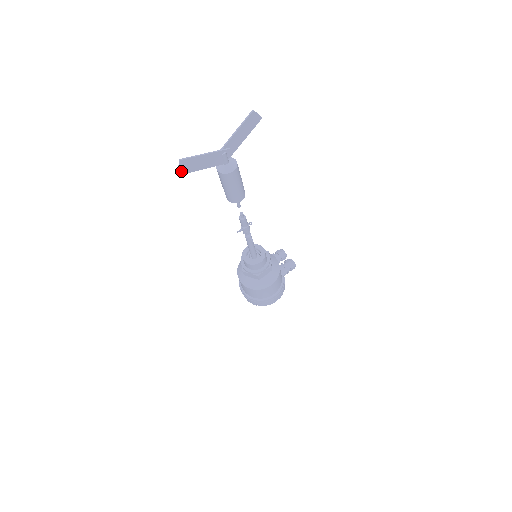
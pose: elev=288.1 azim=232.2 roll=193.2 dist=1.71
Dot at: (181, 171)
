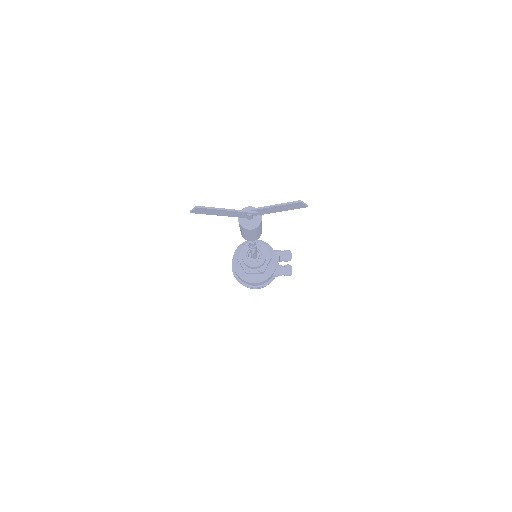
Dot at: (194, 211)
